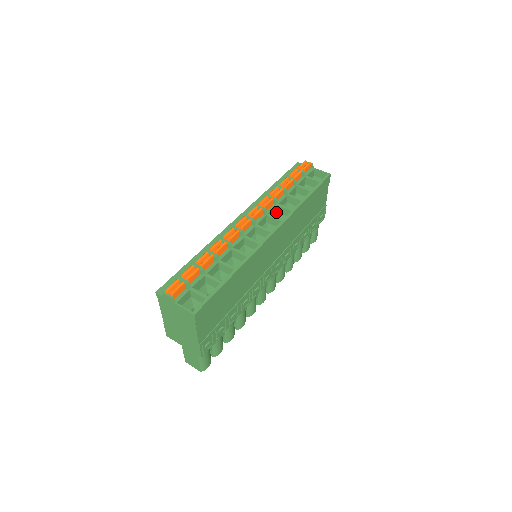
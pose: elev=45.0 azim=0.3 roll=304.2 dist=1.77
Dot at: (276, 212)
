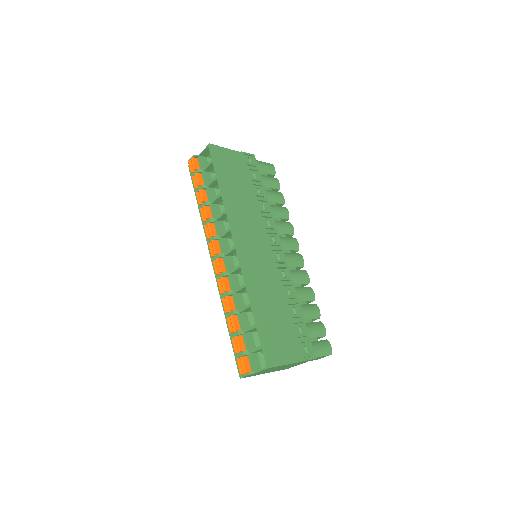
Dot at: (223, 222)
